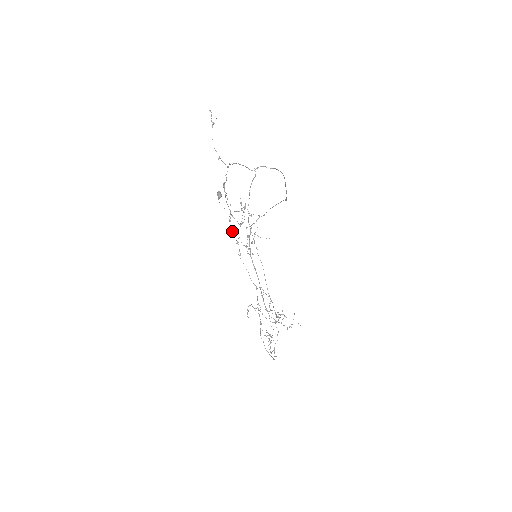
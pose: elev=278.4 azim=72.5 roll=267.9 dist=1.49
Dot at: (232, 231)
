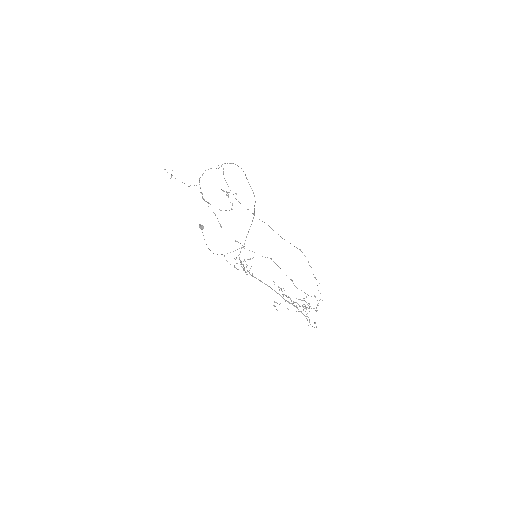
Dot at: (226, 260)
